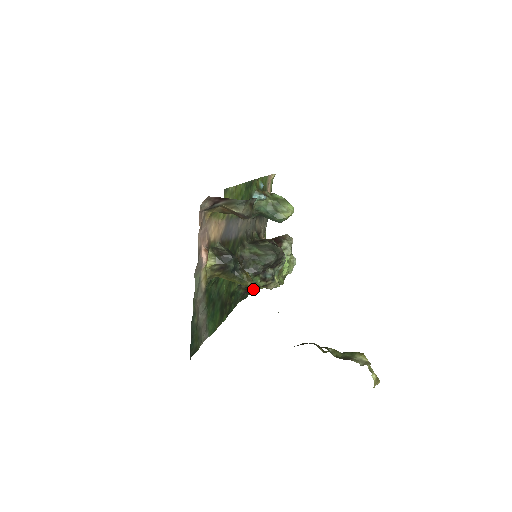
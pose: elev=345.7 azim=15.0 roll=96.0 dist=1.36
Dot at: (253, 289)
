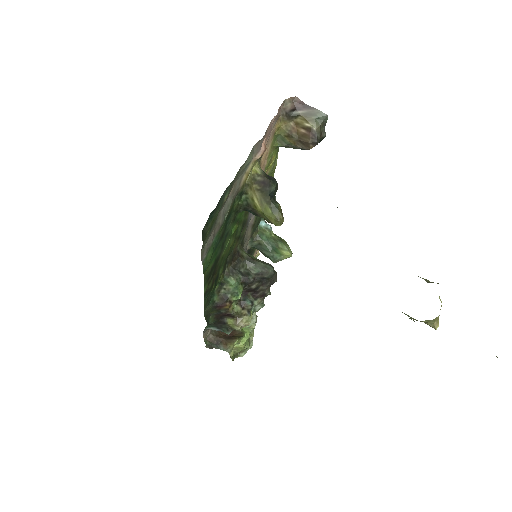
Dot at: (228, 305)
